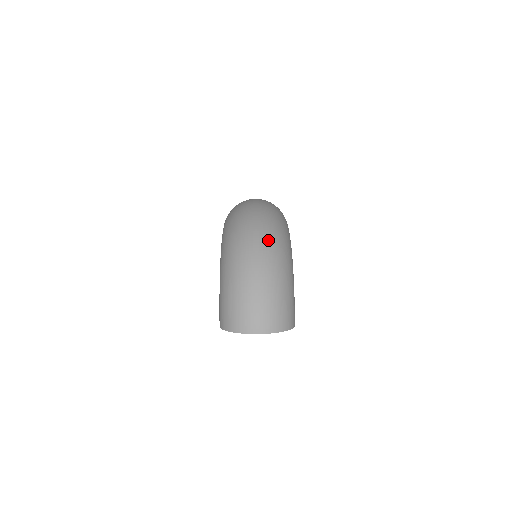
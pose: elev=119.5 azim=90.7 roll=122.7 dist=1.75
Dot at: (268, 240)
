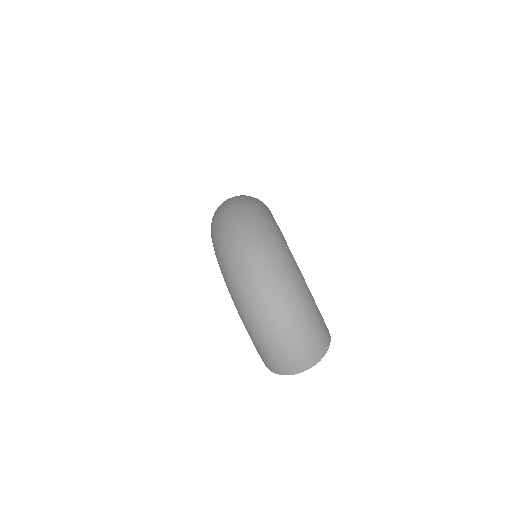
Dot at: (276, 283)
